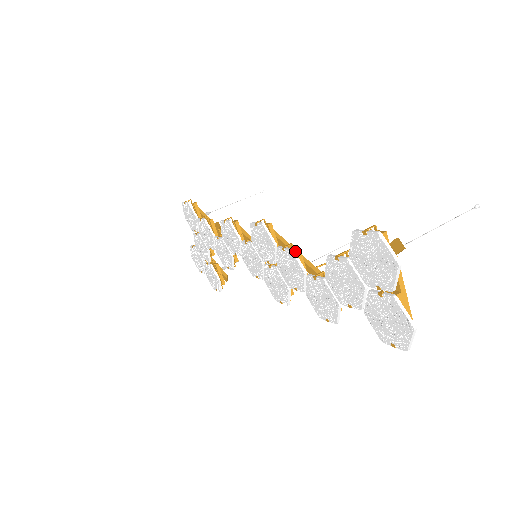
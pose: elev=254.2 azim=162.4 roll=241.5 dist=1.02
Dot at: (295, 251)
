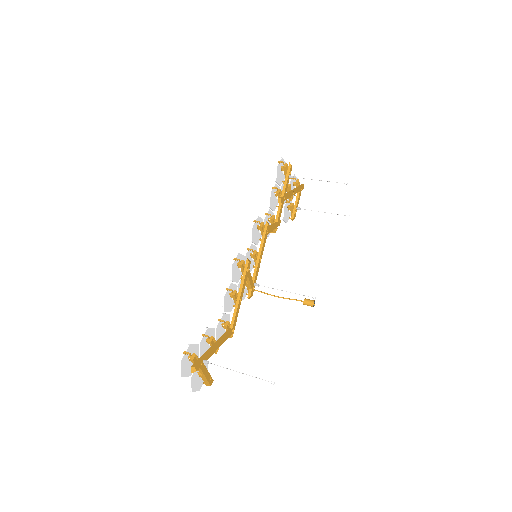
Dot at: (233, 294)
